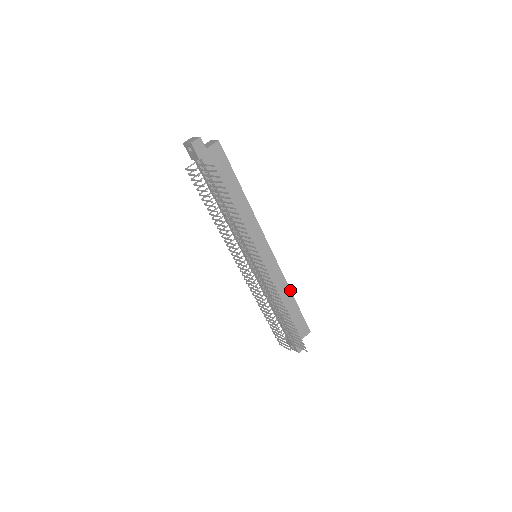
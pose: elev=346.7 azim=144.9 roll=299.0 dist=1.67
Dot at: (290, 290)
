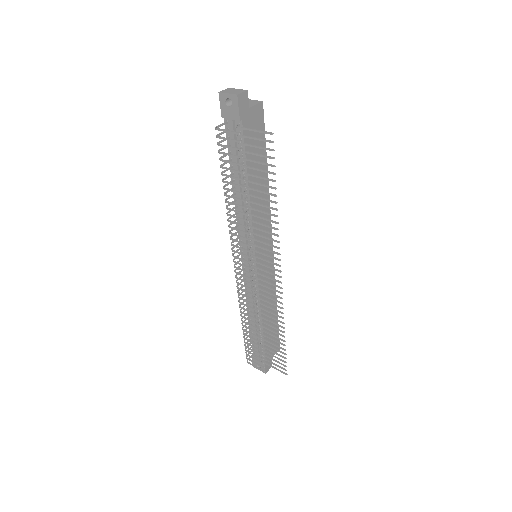
Dot at: occluded
